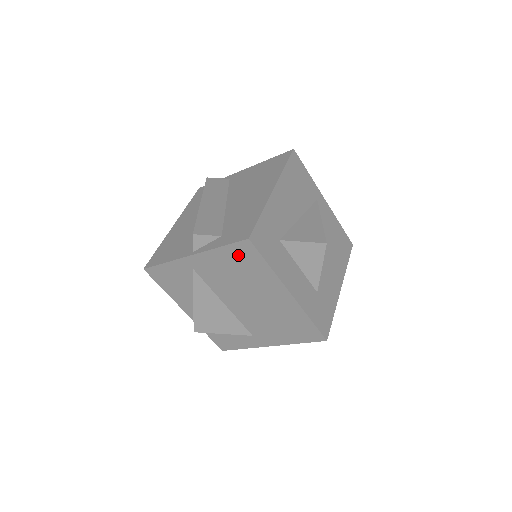
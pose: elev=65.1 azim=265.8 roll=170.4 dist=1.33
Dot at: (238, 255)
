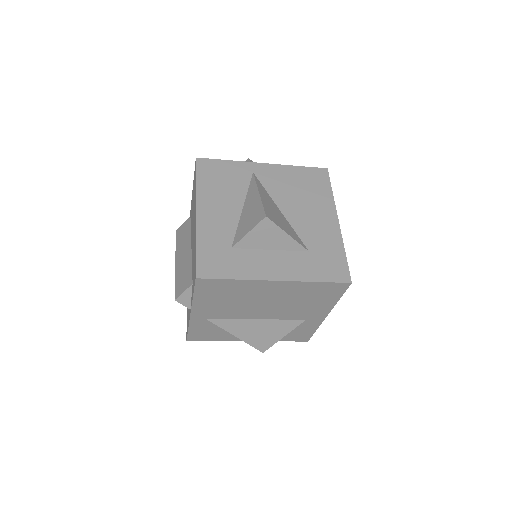
Dot at: (209, 291)
